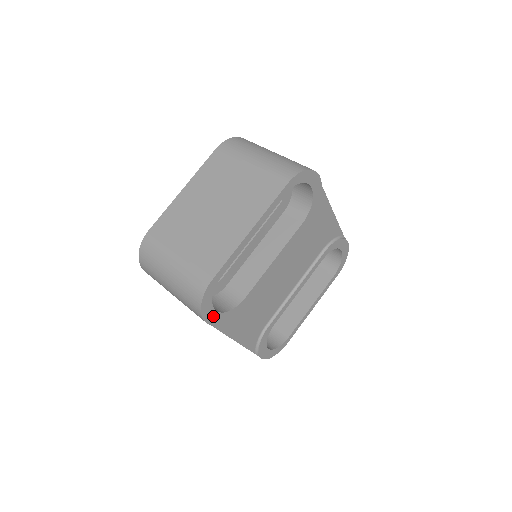
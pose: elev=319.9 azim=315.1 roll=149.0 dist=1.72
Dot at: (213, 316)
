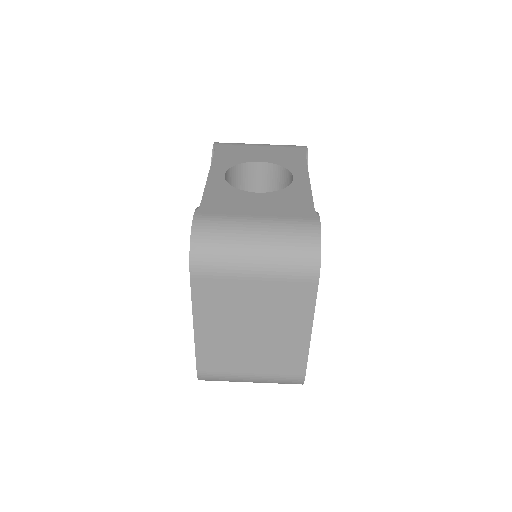
Dot at: occluded
